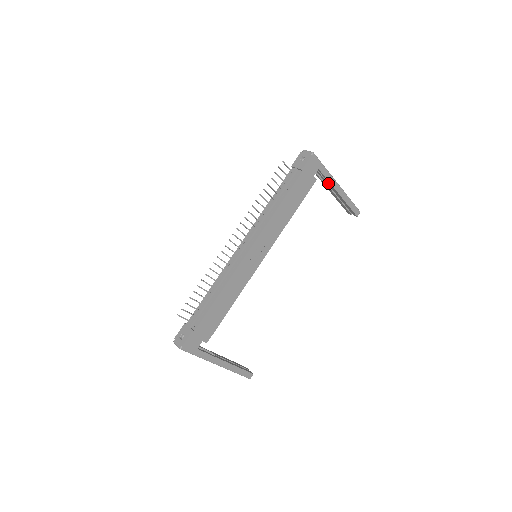
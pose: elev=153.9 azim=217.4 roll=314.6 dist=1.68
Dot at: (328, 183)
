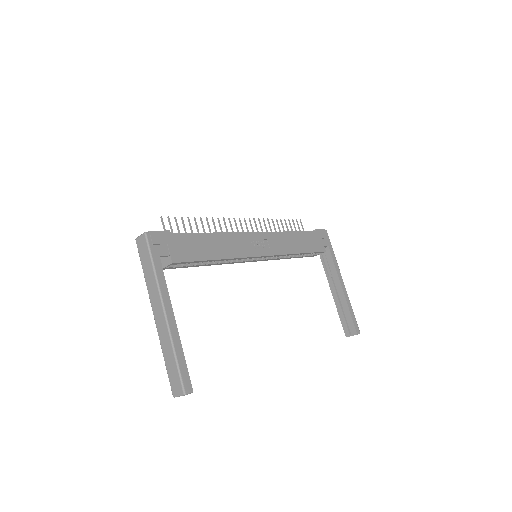
Dot at: (332, 278)
